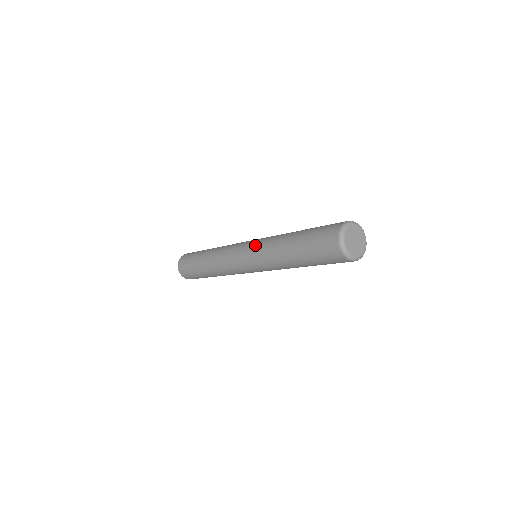
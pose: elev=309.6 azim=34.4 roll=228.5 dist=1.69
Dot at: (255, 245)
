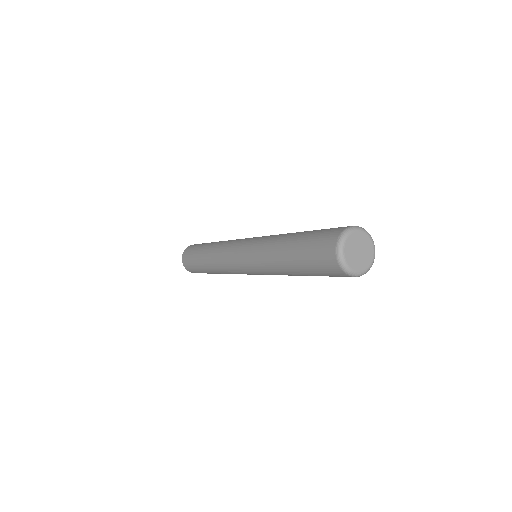
Dot at: (256, 239)
